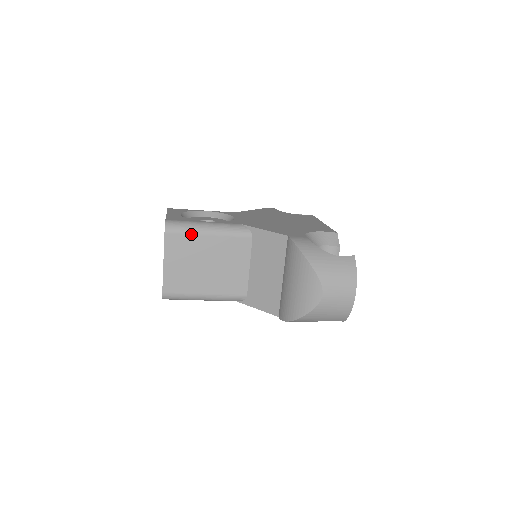
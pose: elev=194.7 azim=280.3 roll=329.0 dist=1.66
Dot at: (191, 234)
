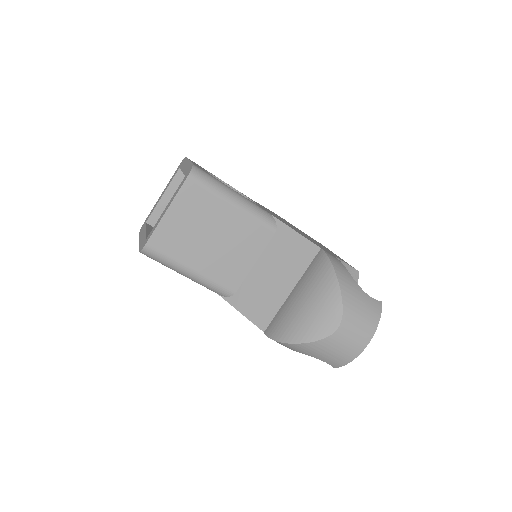
Dot at: (215, 194)
